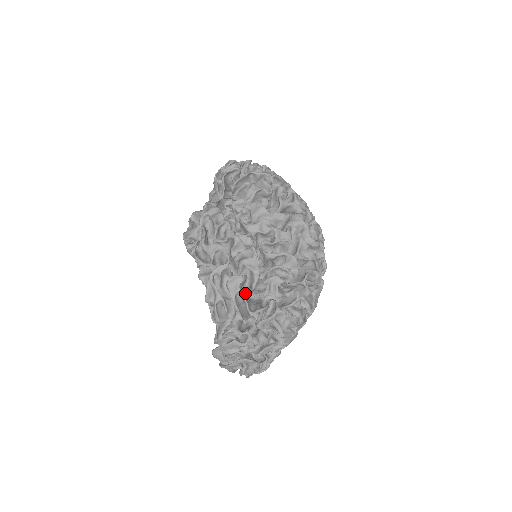
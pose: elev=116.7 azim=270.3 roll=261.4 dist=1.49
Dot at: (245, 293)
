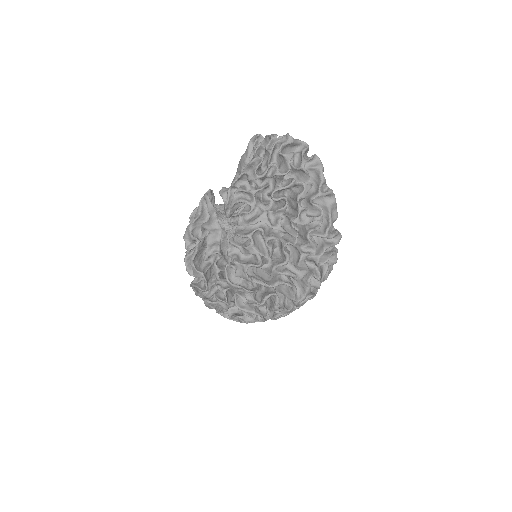
Dot at: occluded
